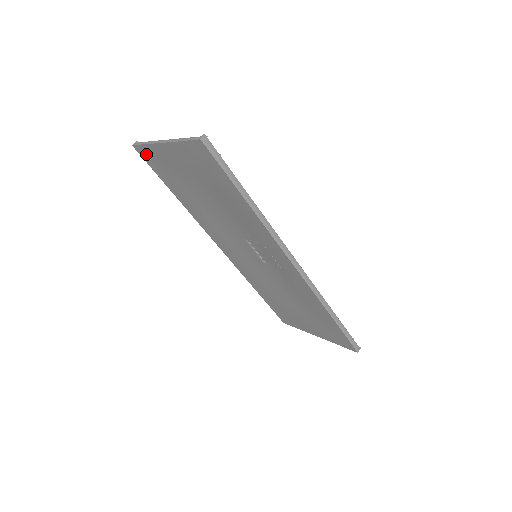
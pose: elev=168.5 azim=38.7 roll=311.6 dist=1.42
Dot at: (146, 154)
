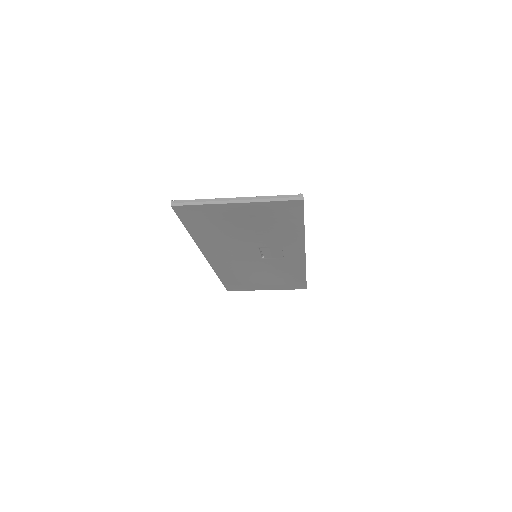
Dot at: (188, 210)
